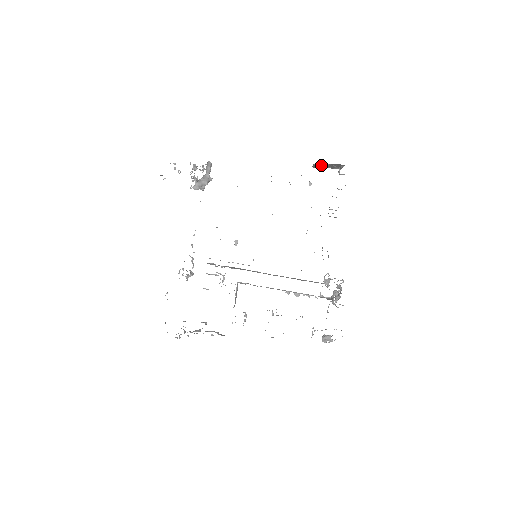
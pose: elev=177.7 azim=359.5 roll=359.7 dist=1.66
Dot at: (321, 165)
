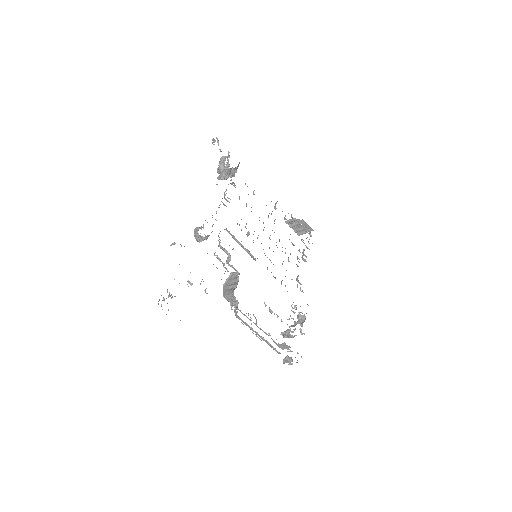
Dot at: (296, 222)
